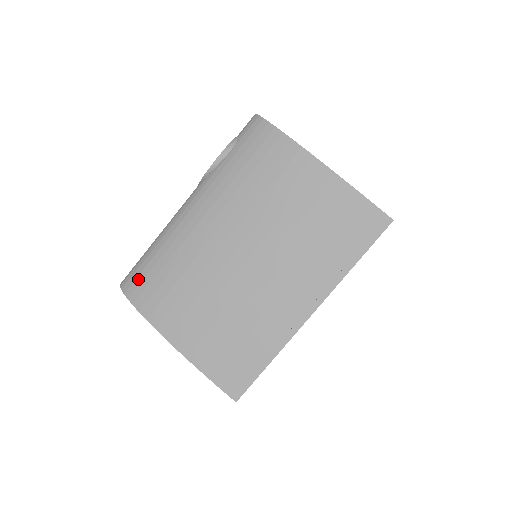
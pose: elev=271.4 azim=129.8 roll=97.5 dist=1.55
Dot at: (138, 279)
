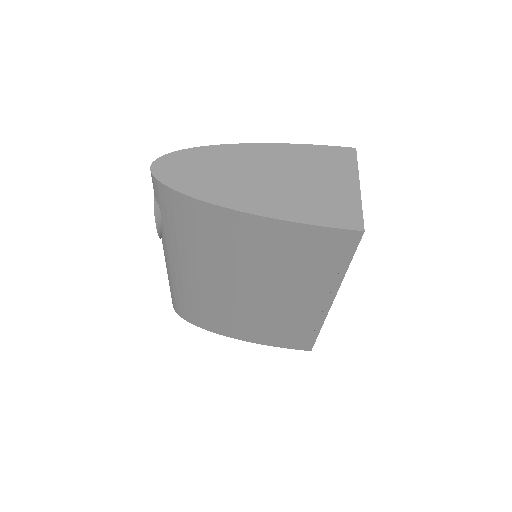
Dot at: (182, 310)
